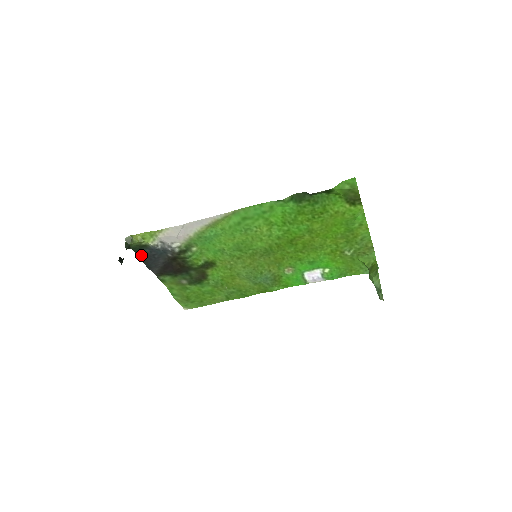
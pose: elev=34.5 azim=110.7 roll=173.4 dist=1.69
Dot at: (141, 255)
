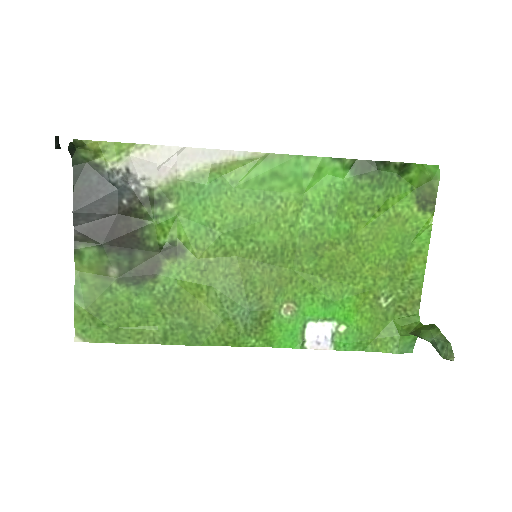
Dot at: (78, 182)
